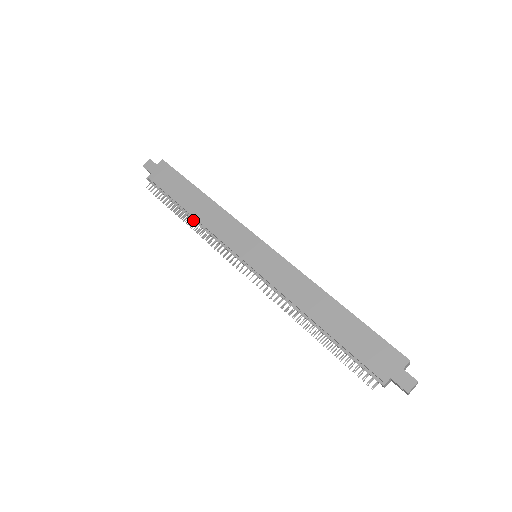
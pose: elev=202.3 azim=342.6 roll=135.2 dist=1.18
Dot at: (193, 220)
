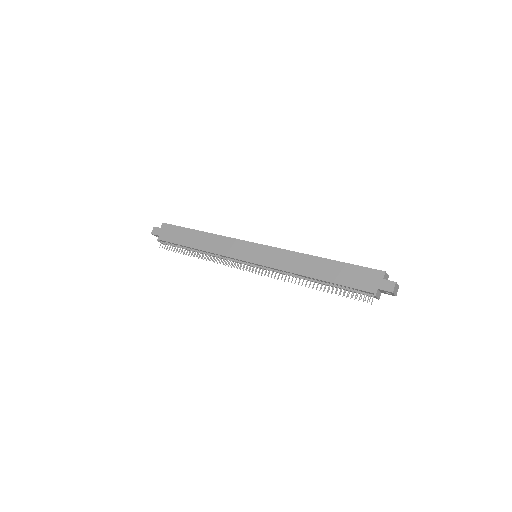
Dot at: (202, 253)
